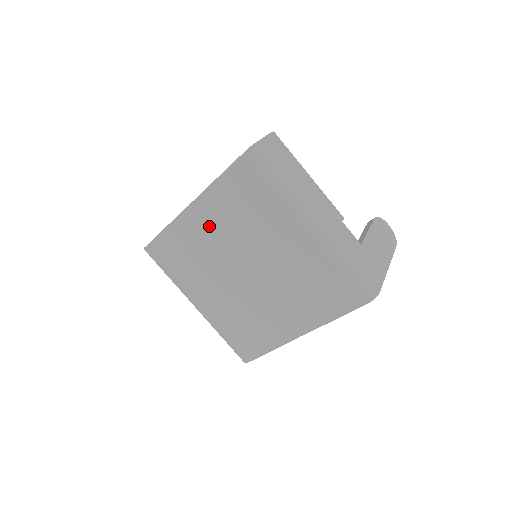
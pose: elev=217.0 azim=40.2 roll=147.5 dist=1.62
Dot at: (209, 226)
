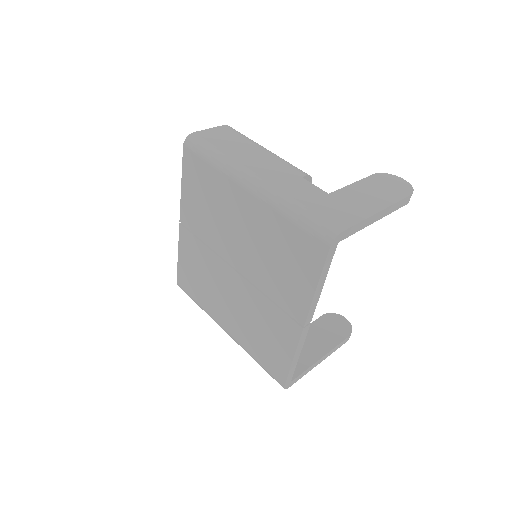
Dot at: (196, 234)
